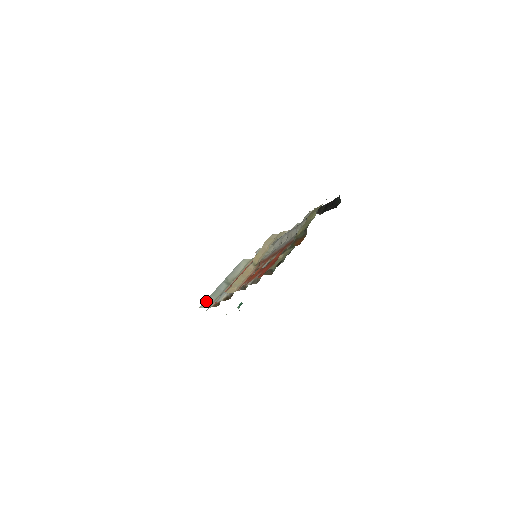
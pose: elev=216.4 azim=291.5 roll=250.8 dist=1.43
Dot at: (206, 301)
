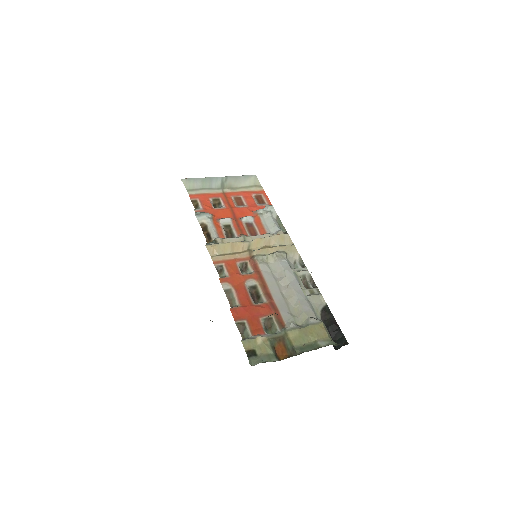
Dot at: (192, 179)
